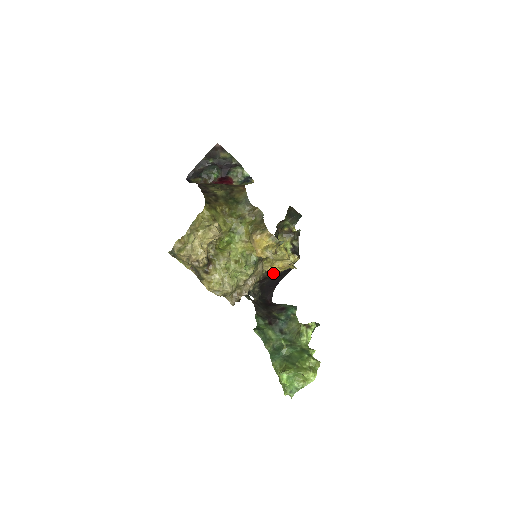
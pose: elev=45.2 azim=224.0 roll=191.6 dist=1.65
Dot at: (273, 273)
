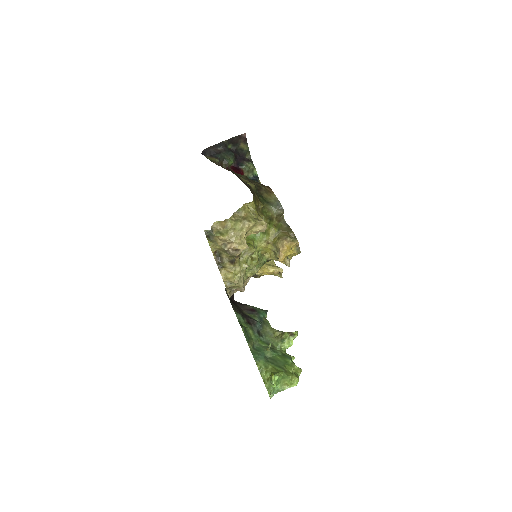
Dot at: (259, 275)
